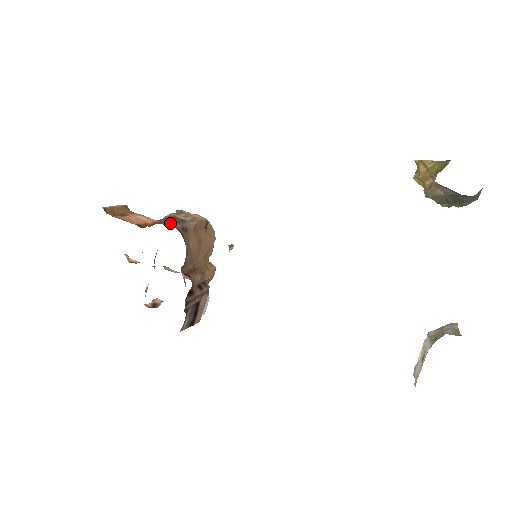
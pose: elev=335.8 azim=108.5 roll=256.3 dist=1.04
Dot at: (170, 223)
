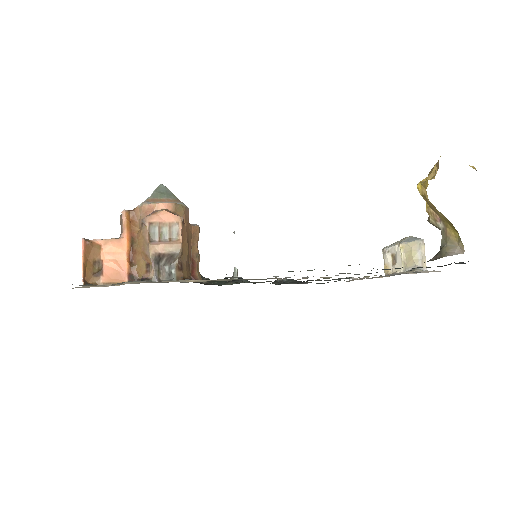
Dot at: (163, 268)
